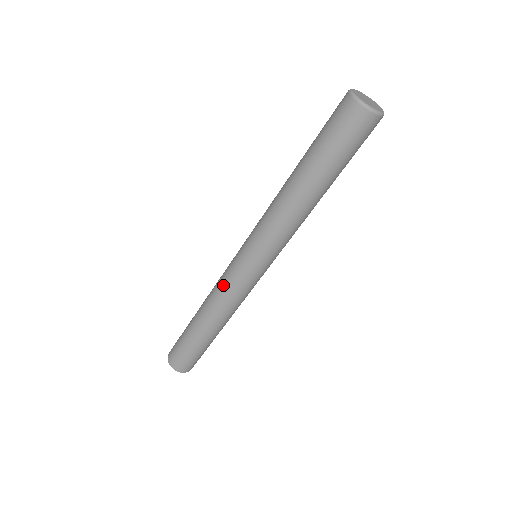
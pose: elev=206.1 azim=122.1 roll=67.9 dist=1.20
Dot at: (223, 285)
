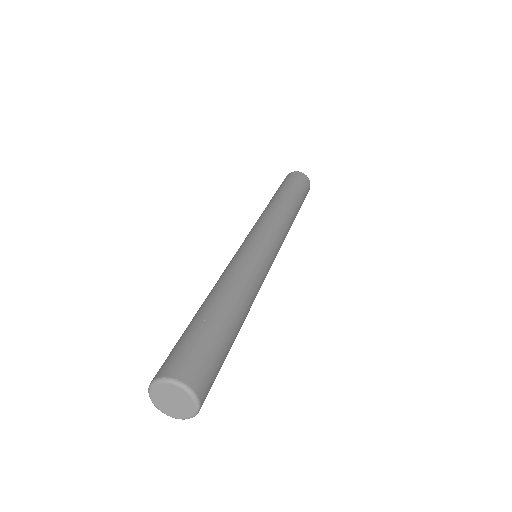
Dot at: occluded
